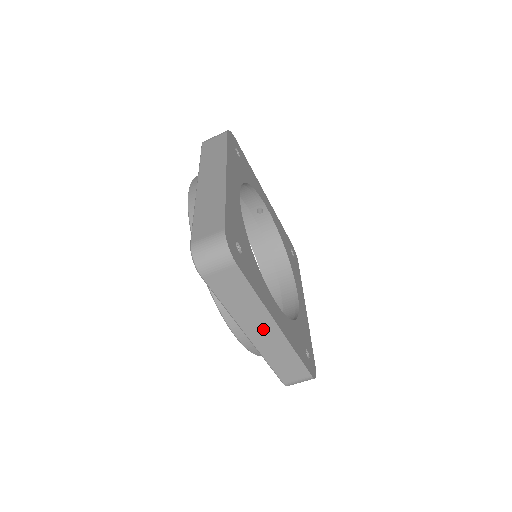
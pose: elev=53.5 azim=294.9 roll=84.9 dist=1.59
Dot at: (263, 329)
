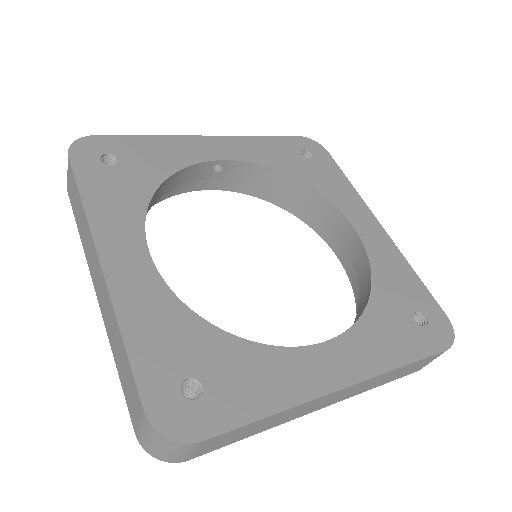
Dot at: (328, 400)
